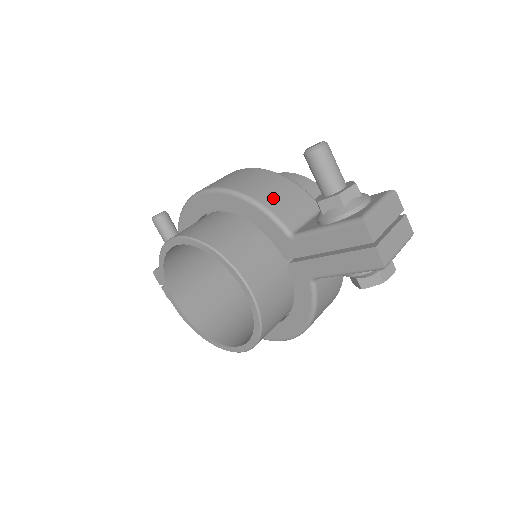
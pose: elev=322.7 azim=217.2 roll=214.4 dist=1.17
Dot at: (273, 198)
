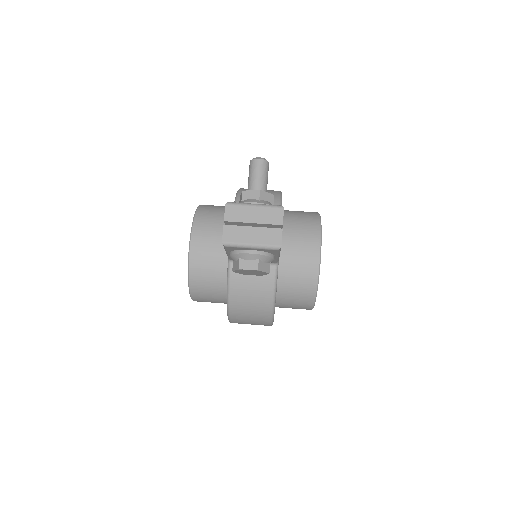
Dot at: occluded
